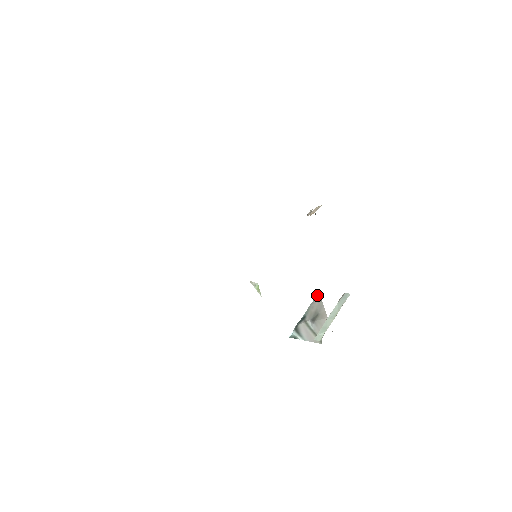
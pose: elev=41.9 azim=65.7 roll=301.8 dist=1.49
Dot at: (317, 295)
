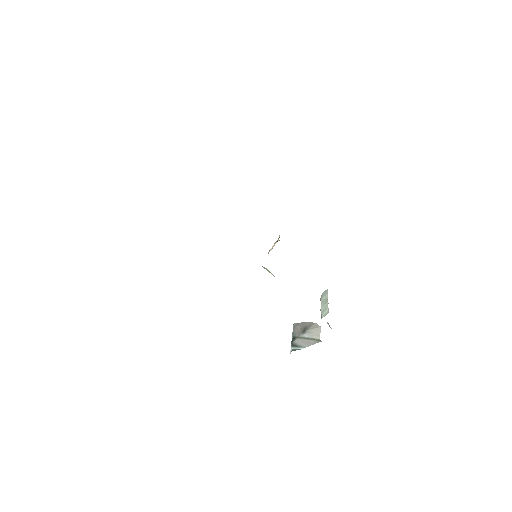
Dot at: (294, 324)
